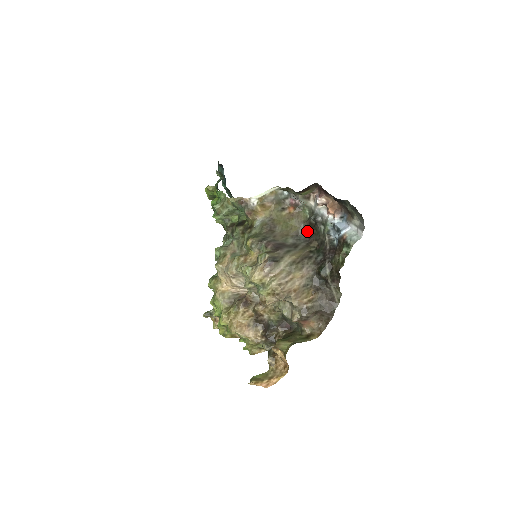
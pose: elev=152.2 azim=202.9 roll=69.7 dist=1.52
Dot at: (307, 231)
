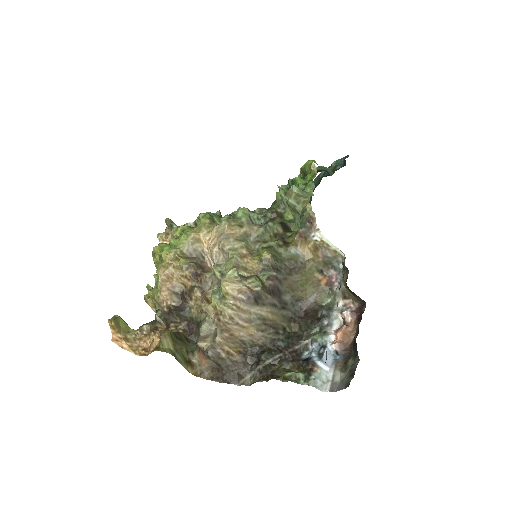
Dot at: (306, 310)
